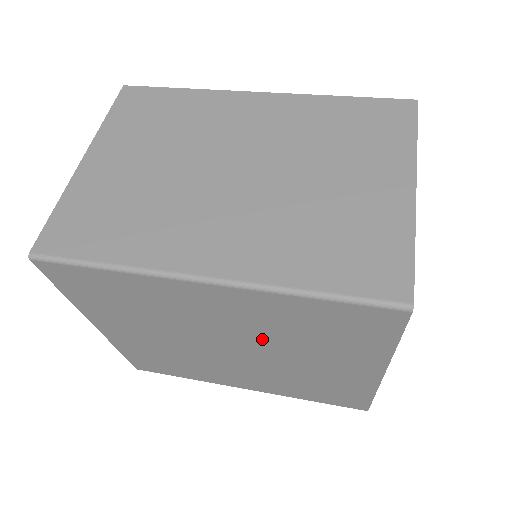
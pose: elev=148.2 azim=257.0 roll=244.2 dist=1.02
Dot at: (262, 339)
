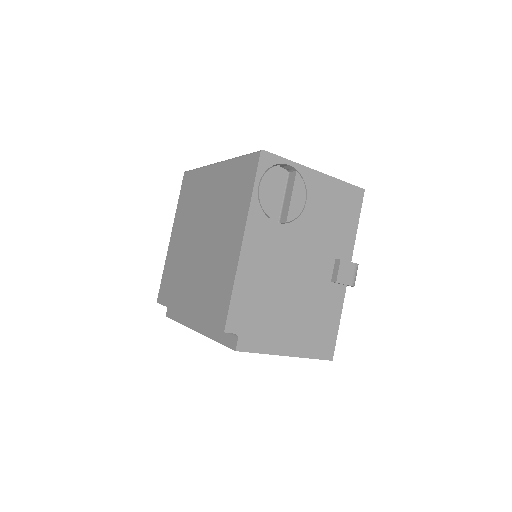
Dot at: (214, 215)
